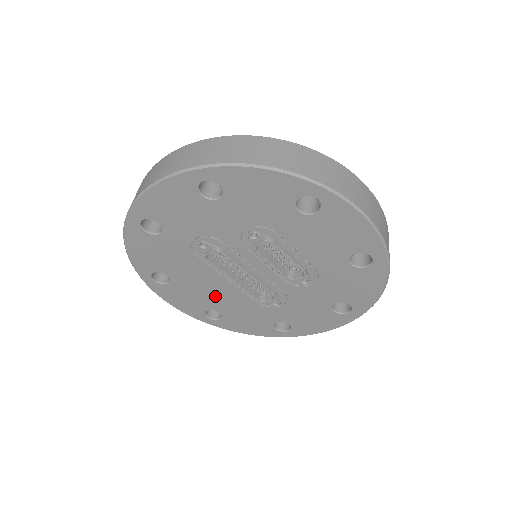
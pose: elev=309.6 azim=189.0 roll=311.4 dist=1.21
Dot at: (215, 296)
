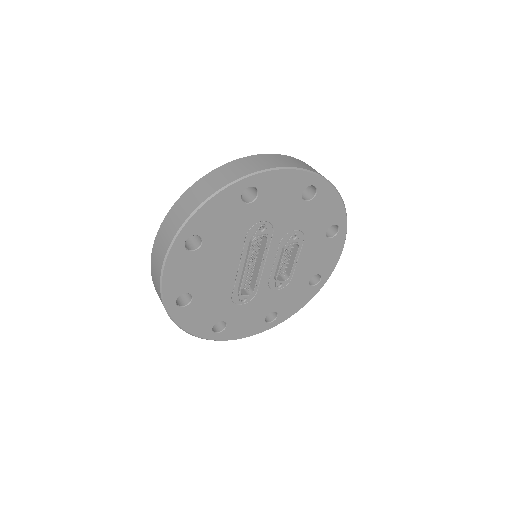
Dot at: (211, 279)
